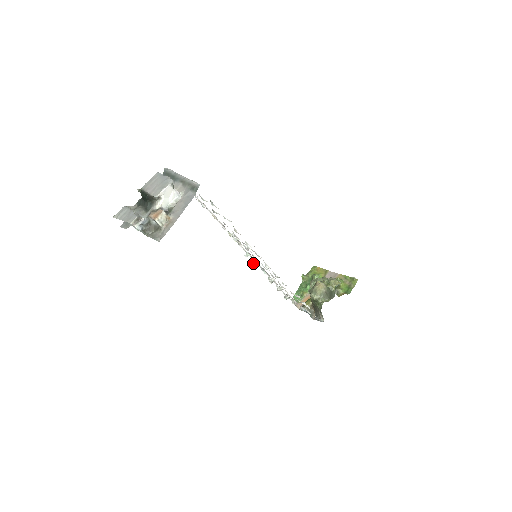
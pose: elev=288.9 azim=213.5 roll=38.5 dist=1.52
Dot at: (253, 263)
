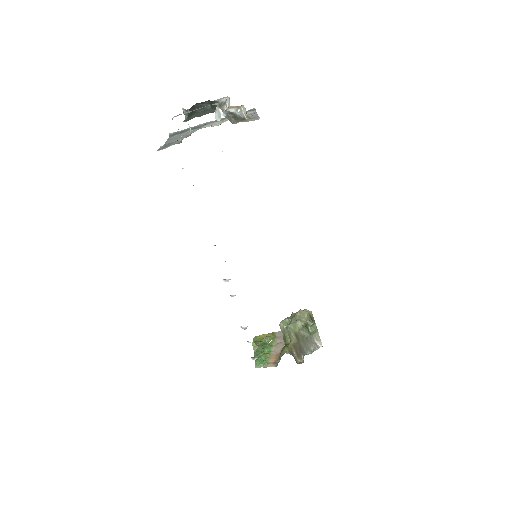
Dot at: occluded
